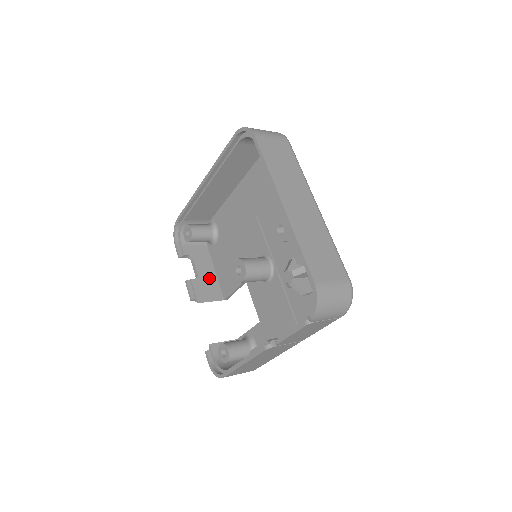
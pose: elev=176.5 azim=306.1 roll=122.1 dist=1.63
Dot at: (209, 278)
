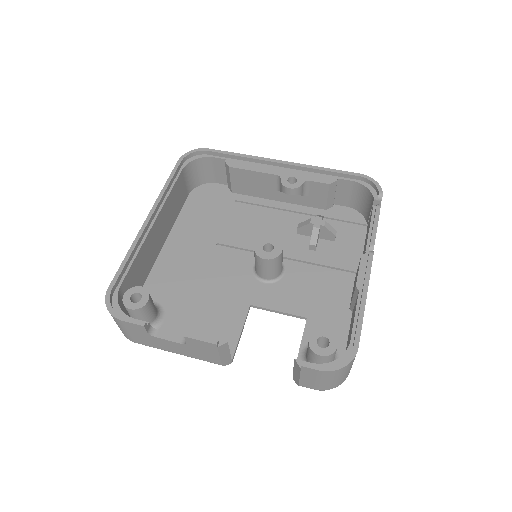
Dot at: occluded
